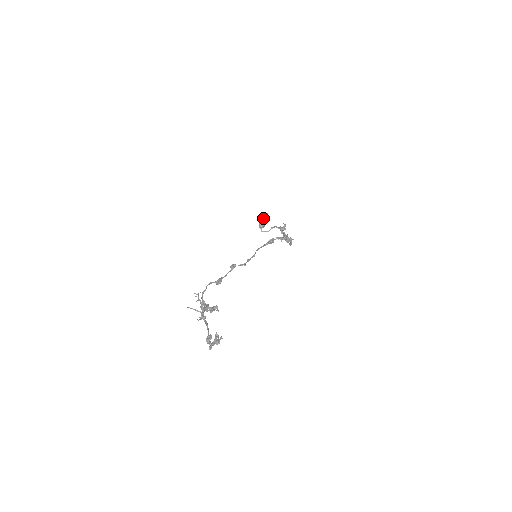
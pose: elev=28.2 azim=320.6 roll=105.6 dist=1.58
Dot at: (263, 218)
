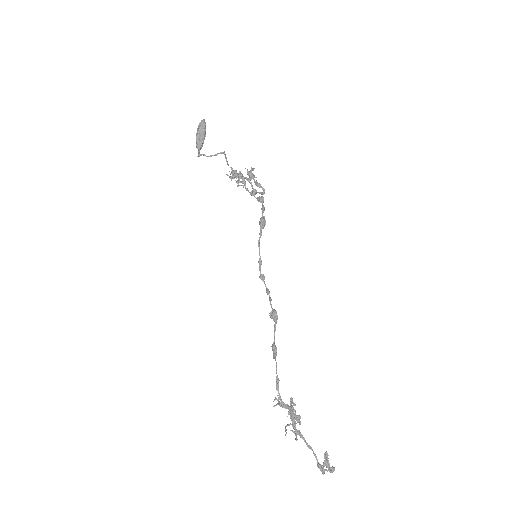
Dot at: (205, 134)
